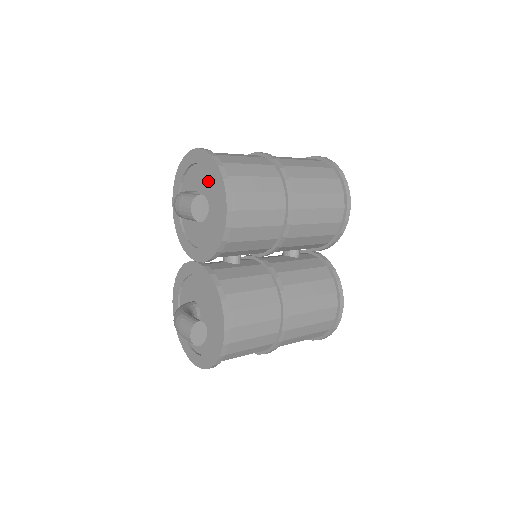
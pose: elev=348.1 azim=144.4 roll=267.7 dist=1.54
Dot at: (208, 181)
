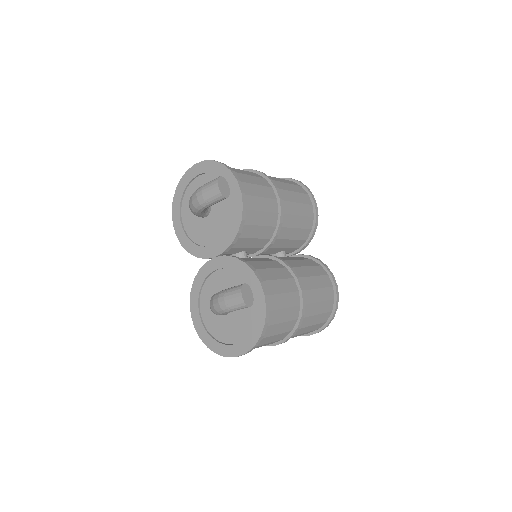
Dot at: occluded
